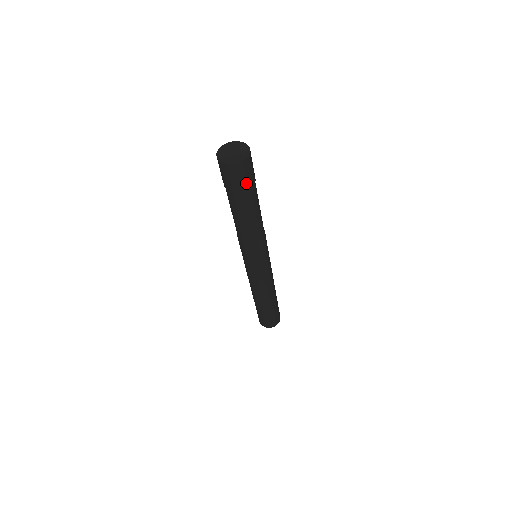
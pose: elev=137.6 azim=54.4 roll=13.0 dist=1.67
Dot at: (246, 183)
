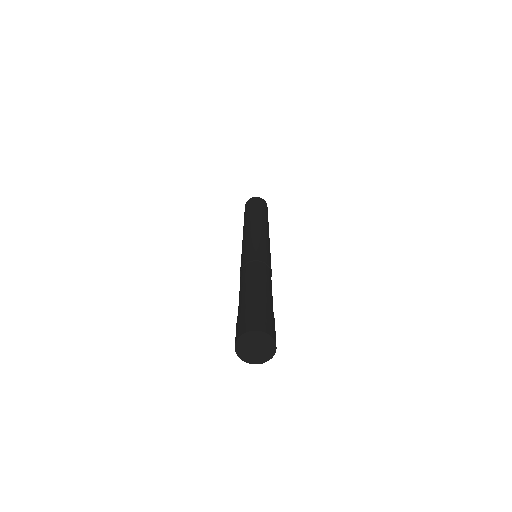
Dot at: occluded
